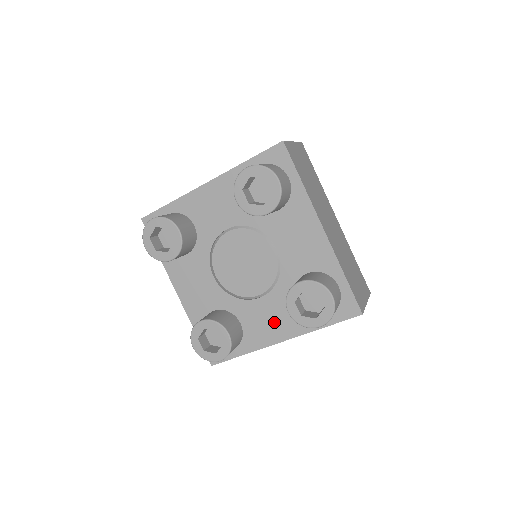
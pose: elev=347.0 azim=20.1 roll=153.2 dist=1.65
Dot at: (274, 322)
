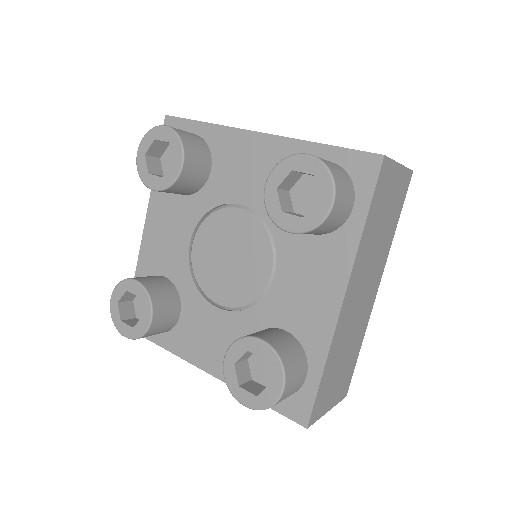
Dot at: (313, 285)
